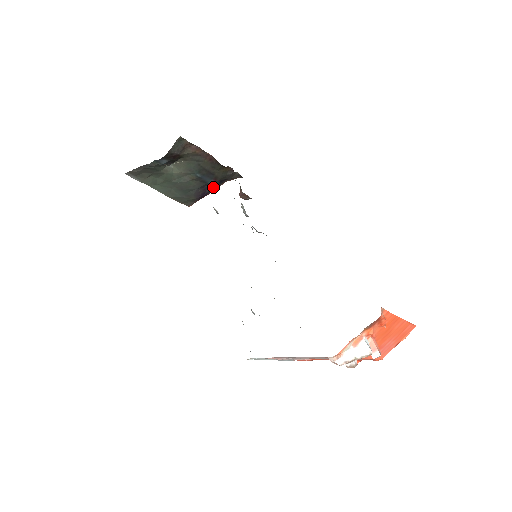
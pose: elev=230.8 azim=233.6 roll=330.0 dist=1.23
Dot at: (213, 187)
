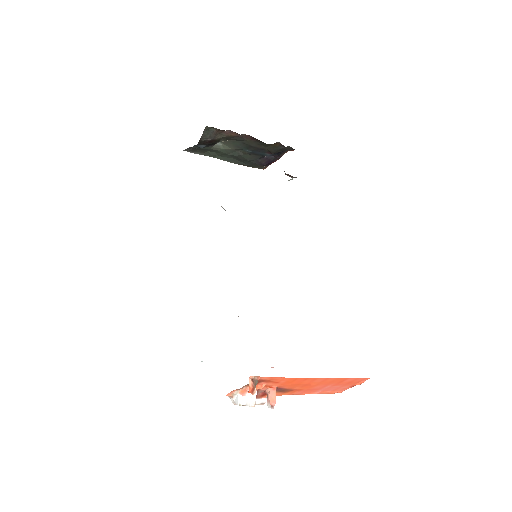
Dot at: (276, 156)
